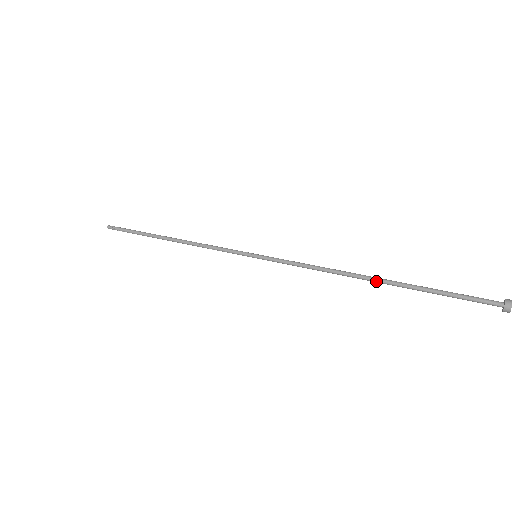
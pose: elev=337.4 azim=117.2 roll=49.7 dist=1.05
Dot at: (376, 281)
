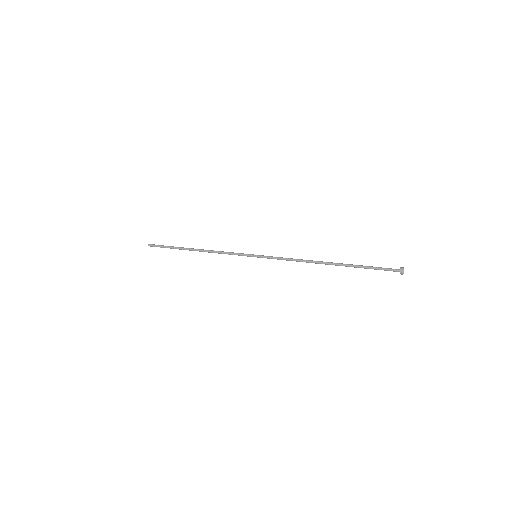
Dot at: (331, 264)
